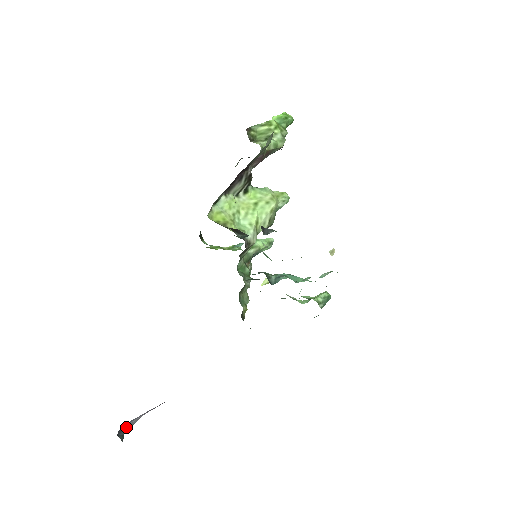
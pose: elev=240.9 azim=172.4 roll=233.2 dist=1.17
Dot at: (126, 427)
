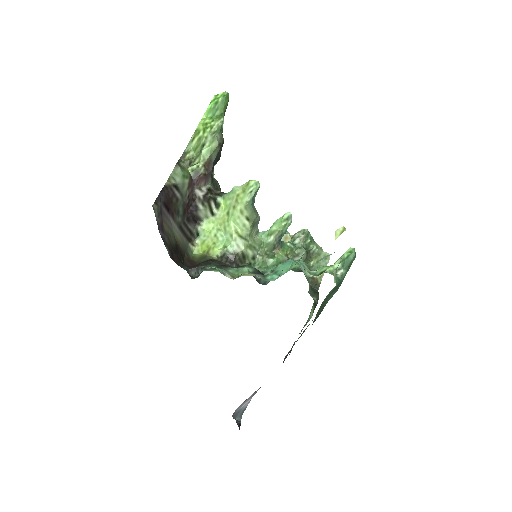
Dot at: (240, 411)
